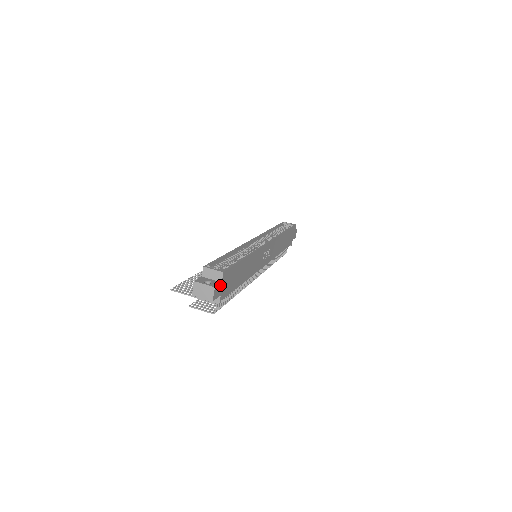
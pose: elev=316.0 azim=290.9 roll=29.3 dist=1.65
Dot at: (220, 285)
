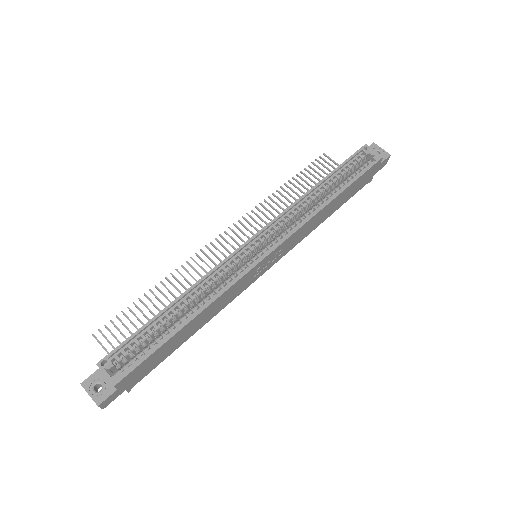
Dot at: (115, 392)
